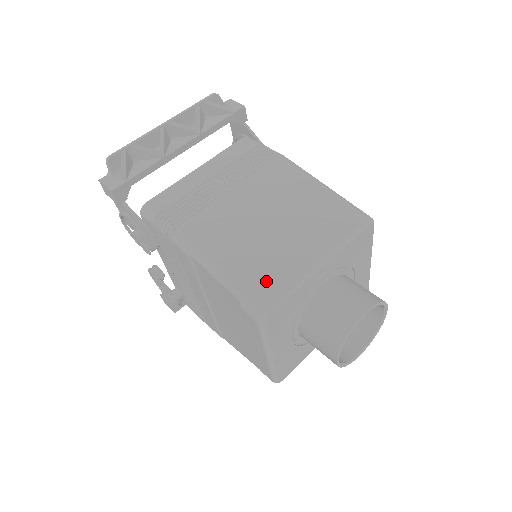
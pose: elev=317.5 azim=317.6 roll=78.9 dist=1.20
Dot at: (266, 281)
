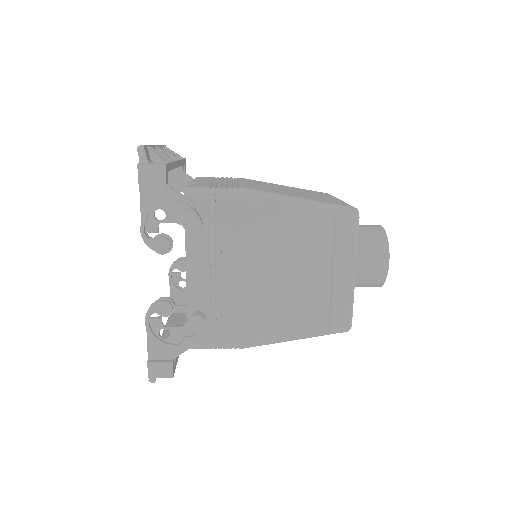
Dot at: (333, 202)
